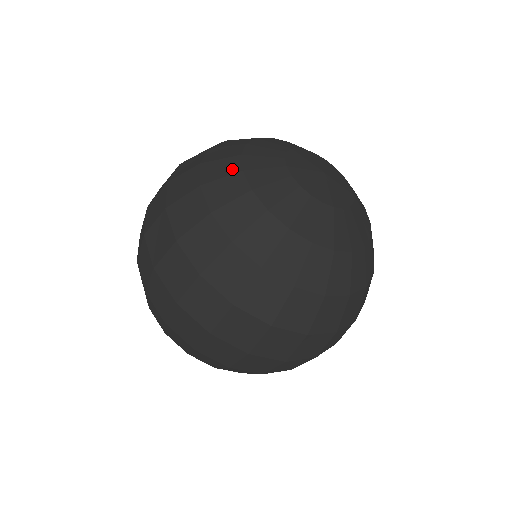
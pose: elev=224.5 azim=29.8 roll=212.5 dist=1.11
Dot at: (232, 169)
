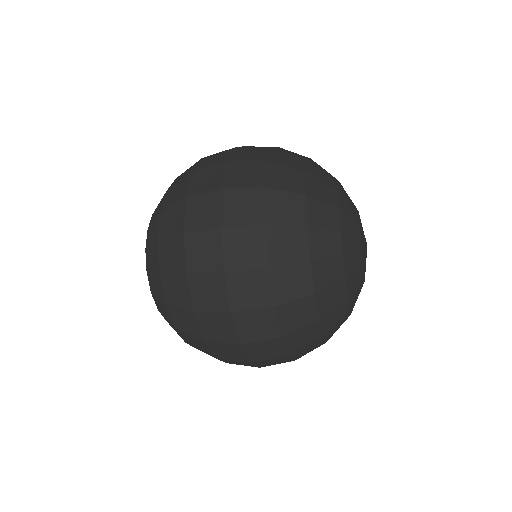
Dot at: (341, 297)
